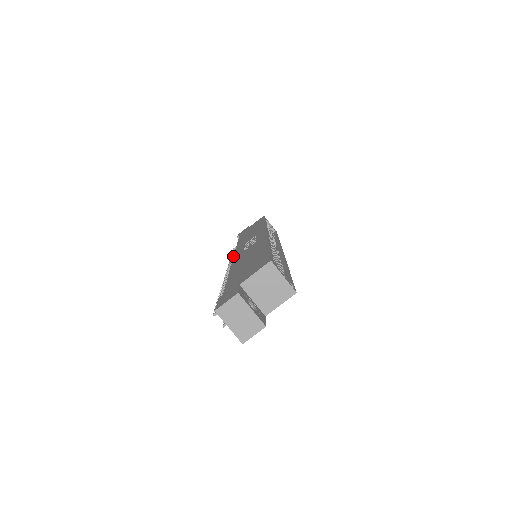
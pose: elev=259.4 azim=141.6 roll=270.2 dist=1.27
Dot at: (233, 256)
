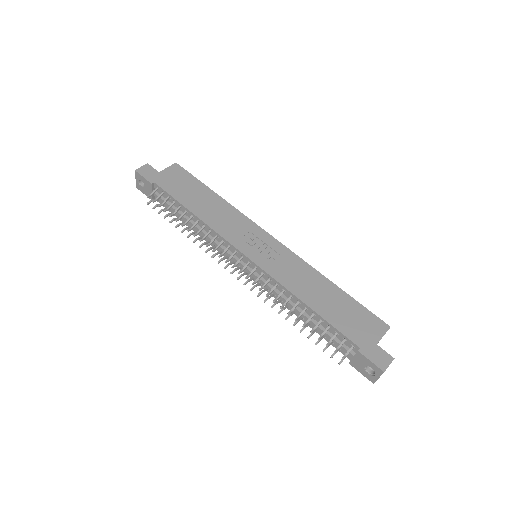
Dot at: (191, 229)
